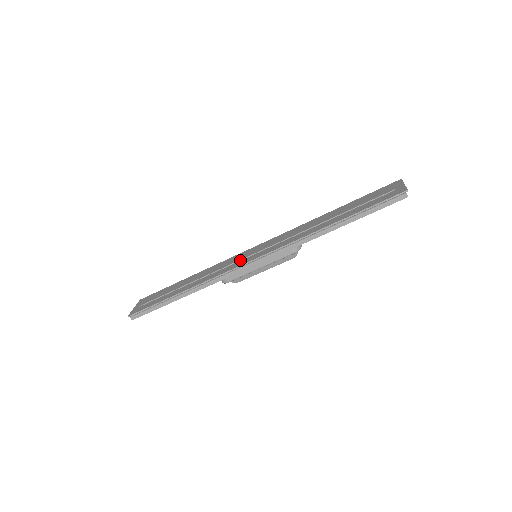
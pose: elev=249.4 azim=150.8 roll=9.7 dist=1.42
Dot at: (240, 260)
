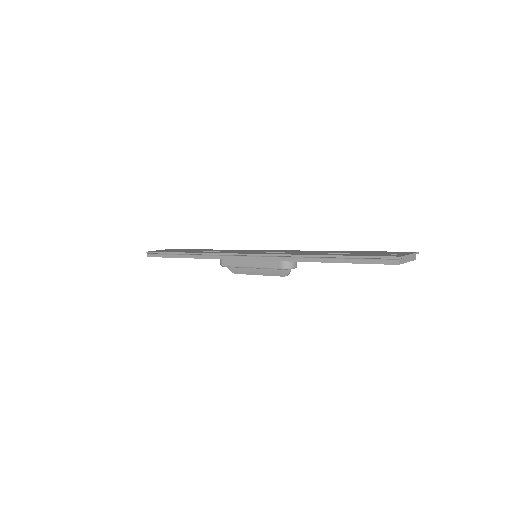
Dot at: occluded
